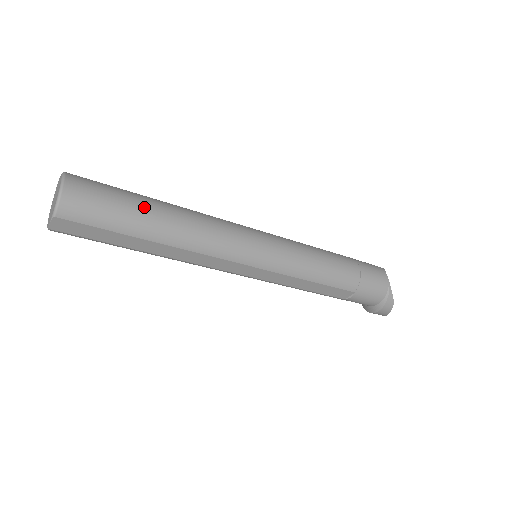
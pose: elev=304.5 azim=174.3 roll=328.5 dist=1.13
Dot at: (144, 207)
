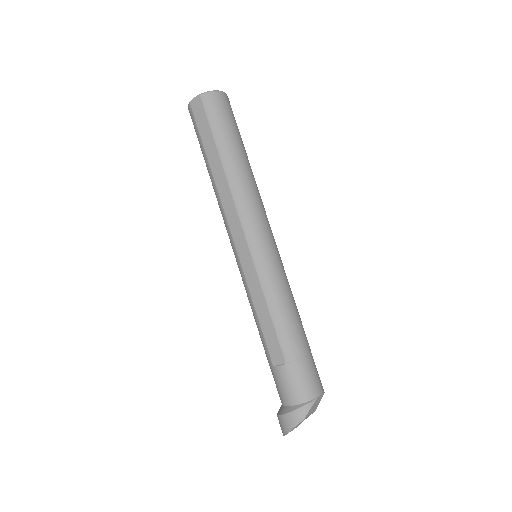
Dot at: (239, 143)
